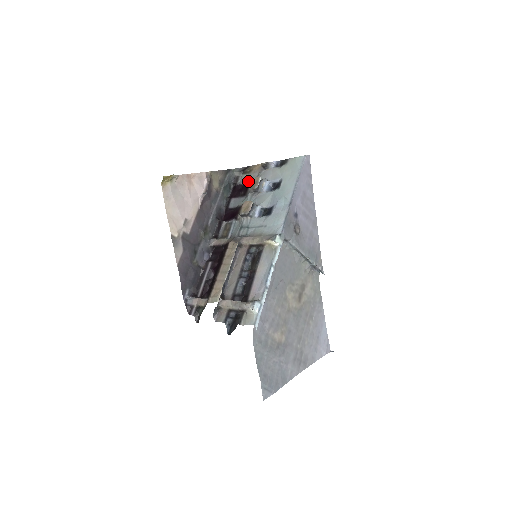
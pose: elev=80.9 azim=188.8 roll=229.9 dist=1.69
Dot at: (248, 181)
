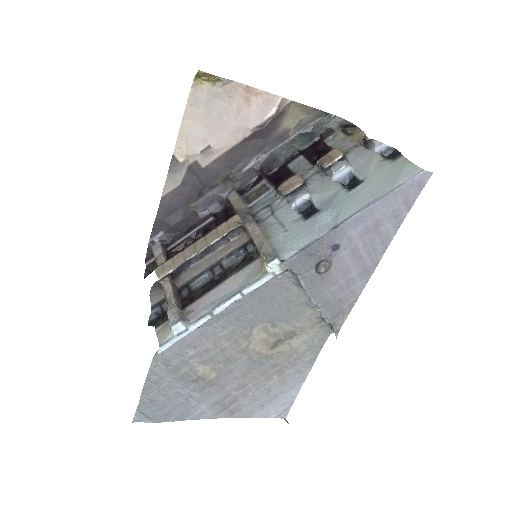
Dot at: (336, 146)
